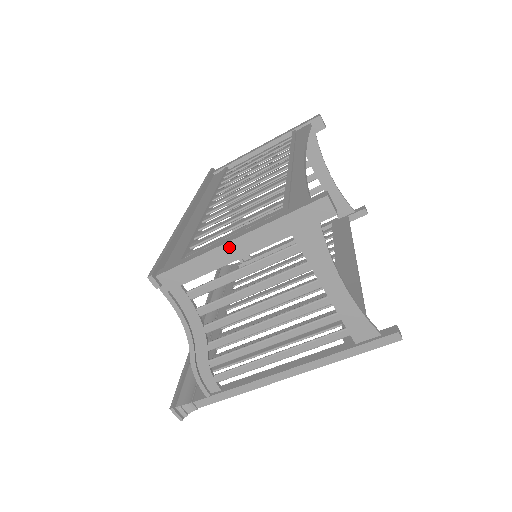
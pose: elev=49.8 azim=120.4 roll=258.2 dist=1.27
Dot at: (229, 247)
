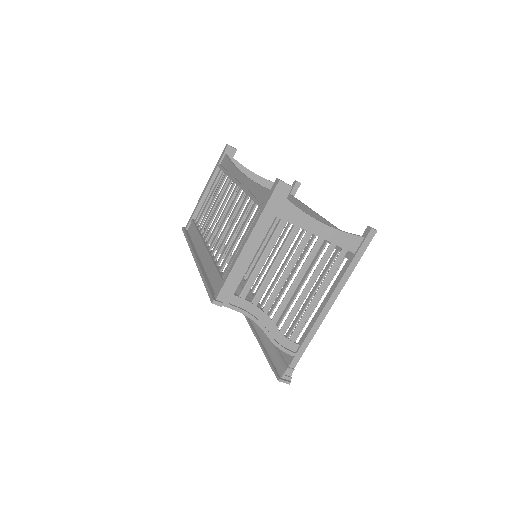
Dot at: (246, 249)
